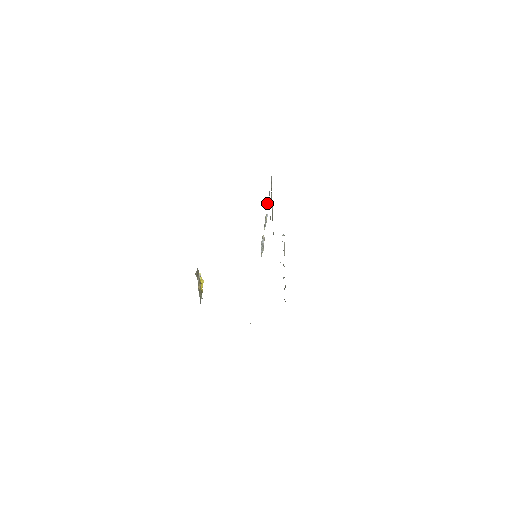
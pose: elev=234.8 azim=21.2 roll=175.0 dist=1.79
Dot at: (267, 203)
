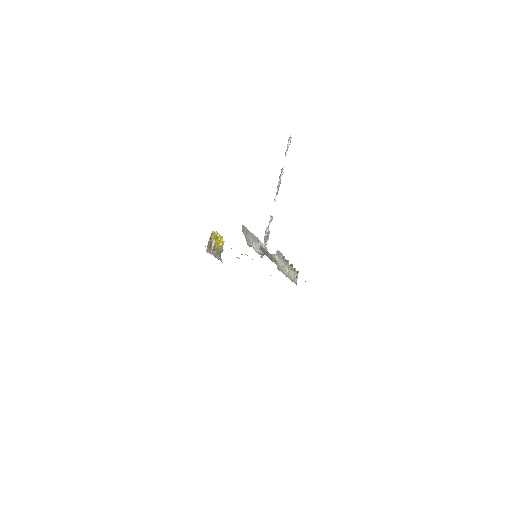
Dot at: (288, 141)
